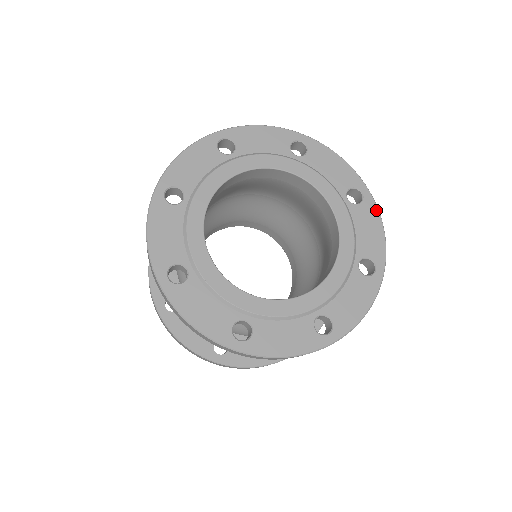
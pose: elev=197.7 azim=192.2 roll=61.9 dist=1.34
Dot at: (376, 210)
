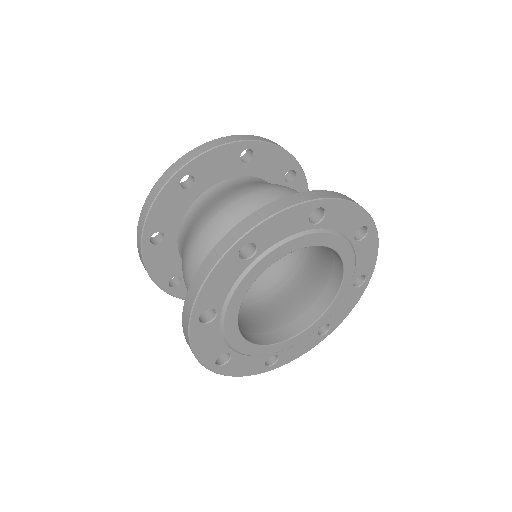
Dot at: (340, 202)
